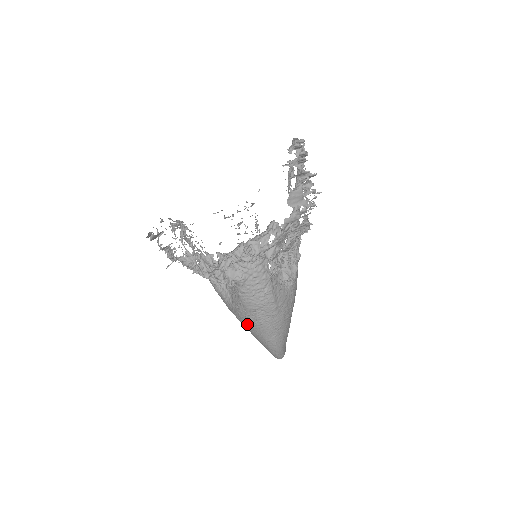
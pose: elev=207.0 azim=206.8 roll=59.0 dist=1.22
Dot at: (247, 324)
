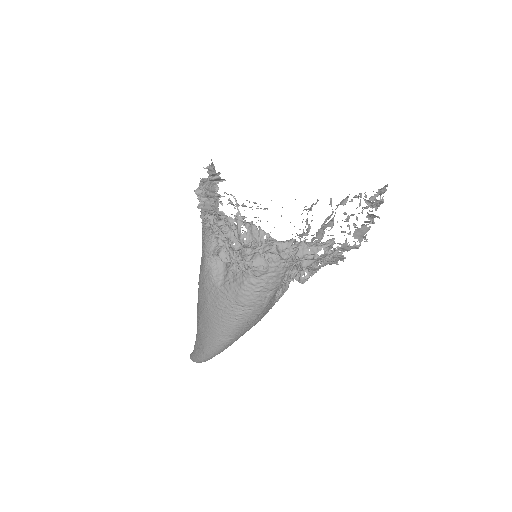
Dot at: (217, 313)
